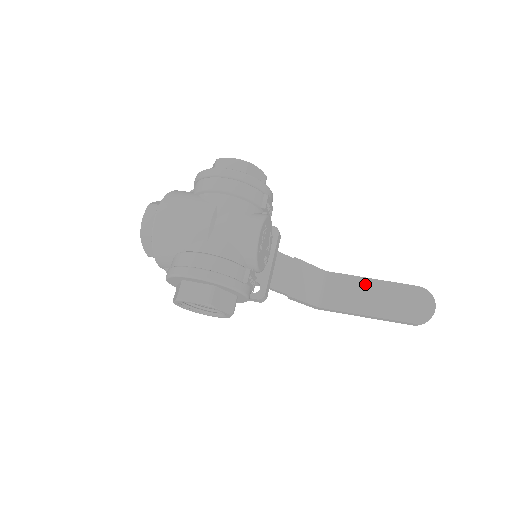
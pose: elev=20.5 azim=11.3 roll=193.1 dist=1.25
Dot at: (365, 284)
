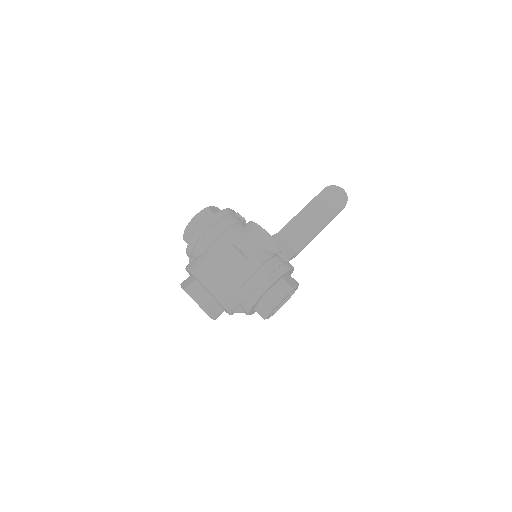
Dot at: (302, 216)
